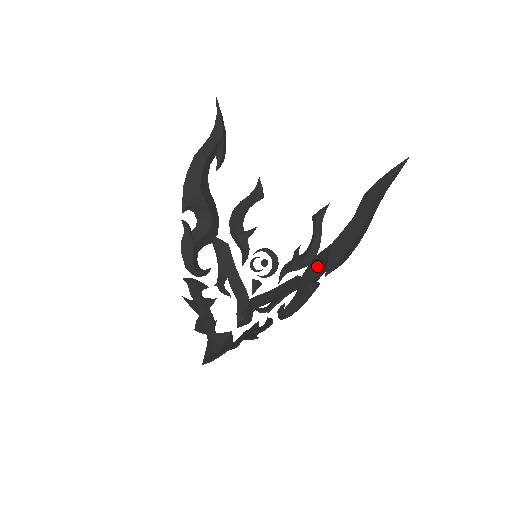
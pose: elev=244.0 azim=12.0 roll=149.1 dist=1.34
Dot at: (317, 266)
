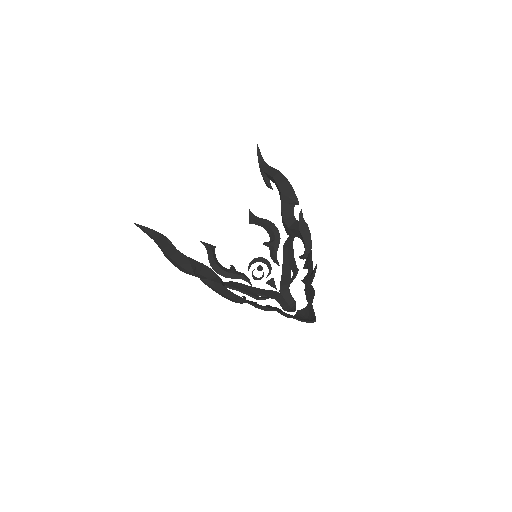
Dot at: (288, 214)
